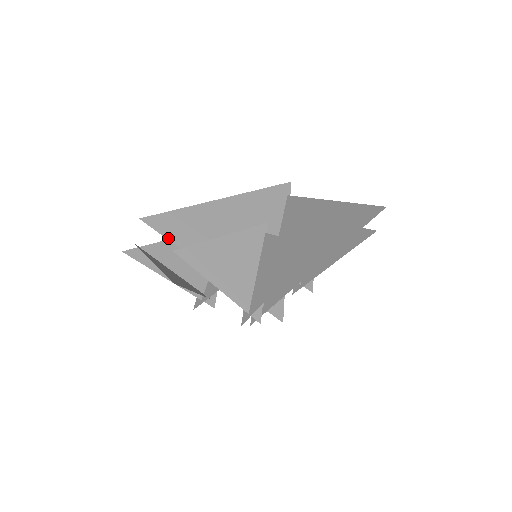
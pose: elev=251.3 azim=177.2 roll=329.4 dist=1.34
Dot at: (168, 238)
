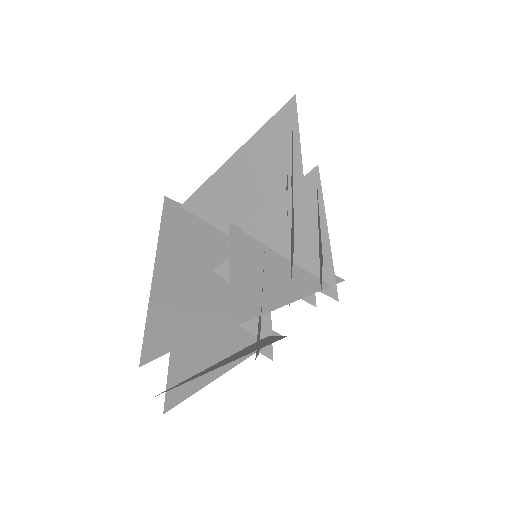
Dot at: (182, 344)
